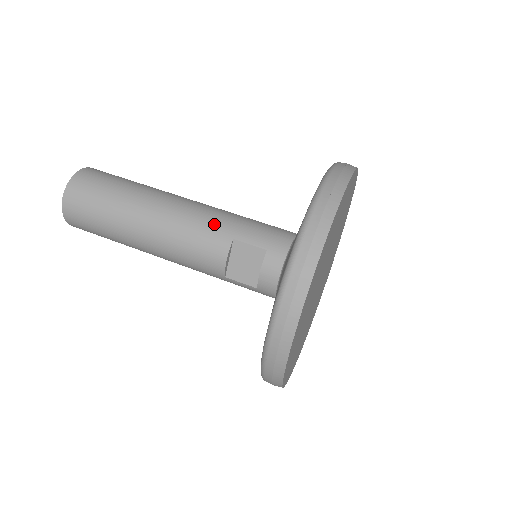
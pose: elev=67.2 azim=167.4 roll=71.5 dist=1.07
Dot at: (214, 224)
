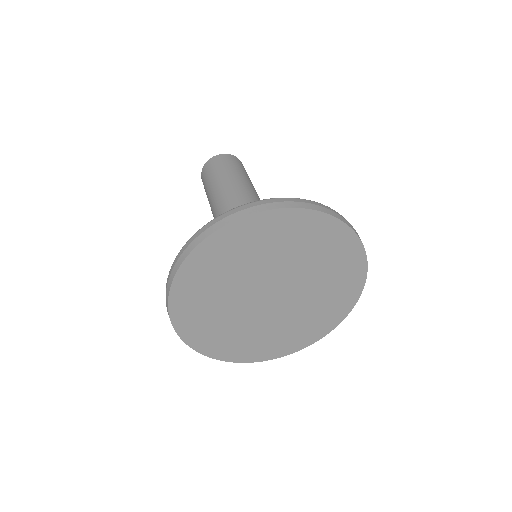
Dot at: occluded
